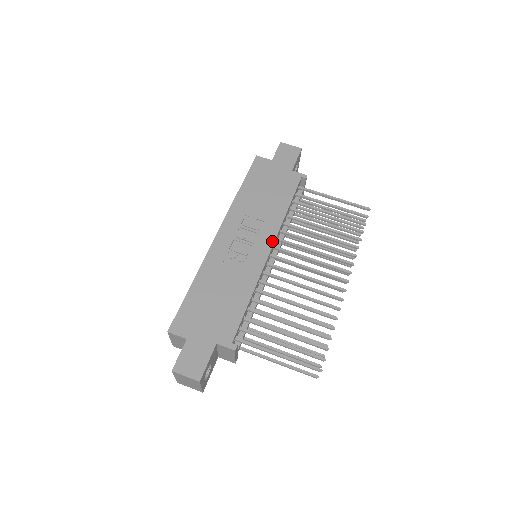
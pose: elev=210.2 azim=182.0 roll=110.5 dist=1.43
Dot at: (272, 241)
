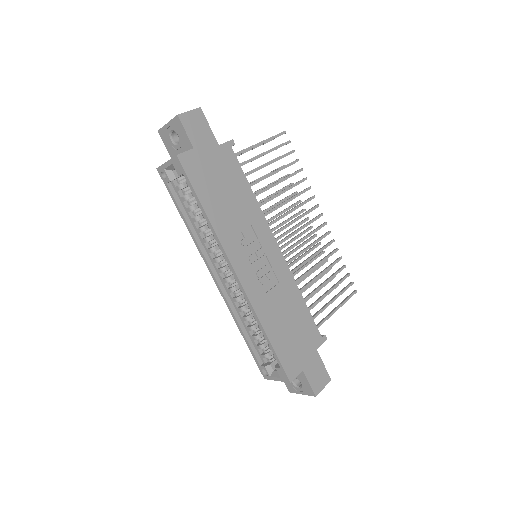
Dot at: (272, 237)
